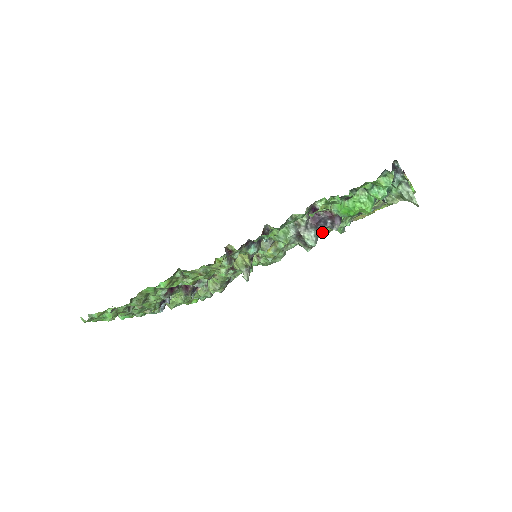
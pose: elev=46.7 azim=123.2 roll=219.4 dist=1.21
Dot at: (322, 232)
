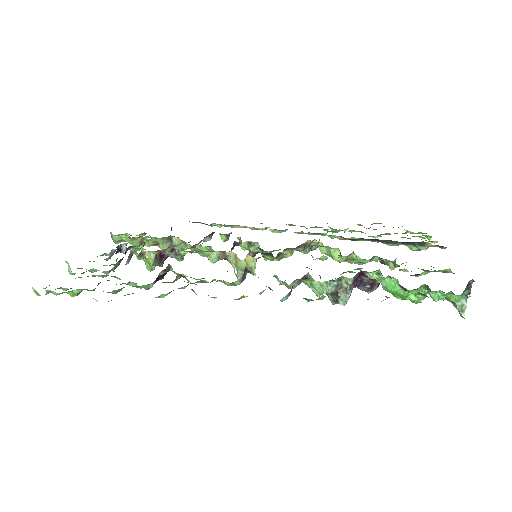
Dot at: (337, 261)
